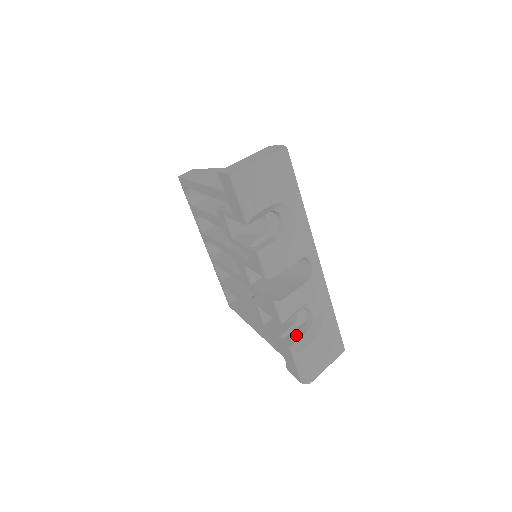
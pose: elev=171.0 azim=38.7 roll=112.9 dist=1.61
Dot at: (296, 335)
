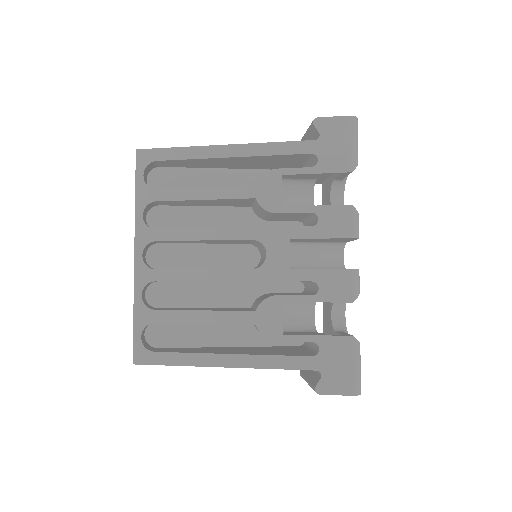
Dot at: (340, 333)
